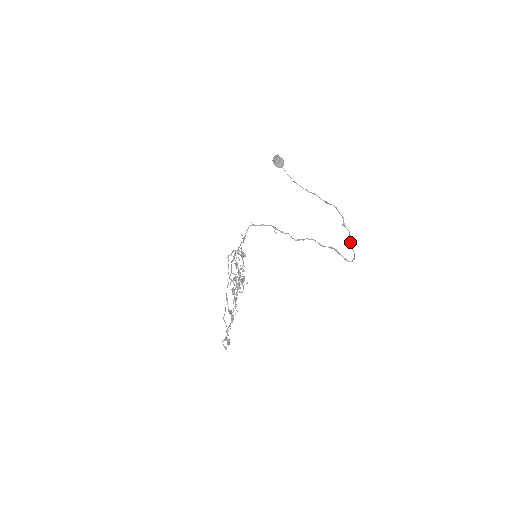
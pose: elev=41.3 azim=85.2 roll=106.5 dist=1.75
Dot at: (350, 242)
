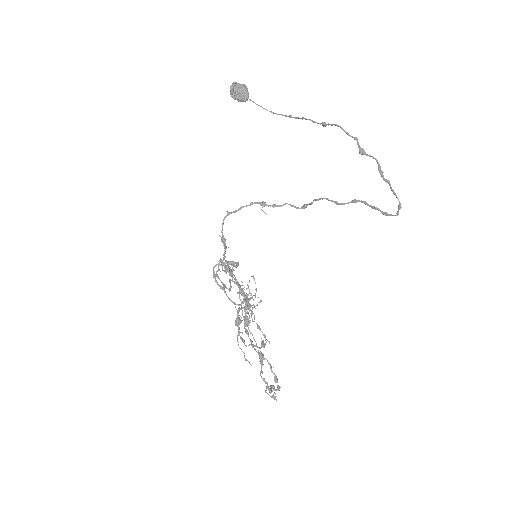
Dot at: (383, 179)
